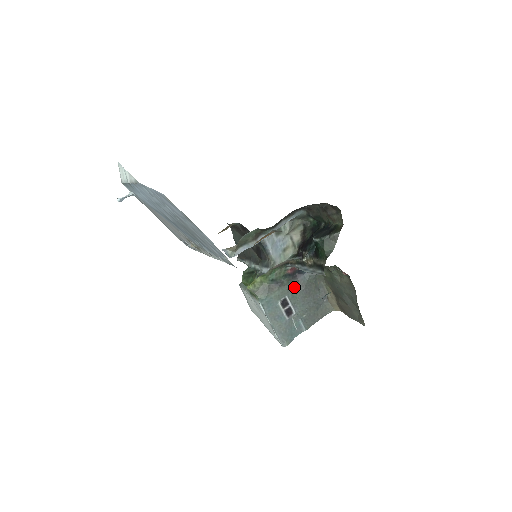
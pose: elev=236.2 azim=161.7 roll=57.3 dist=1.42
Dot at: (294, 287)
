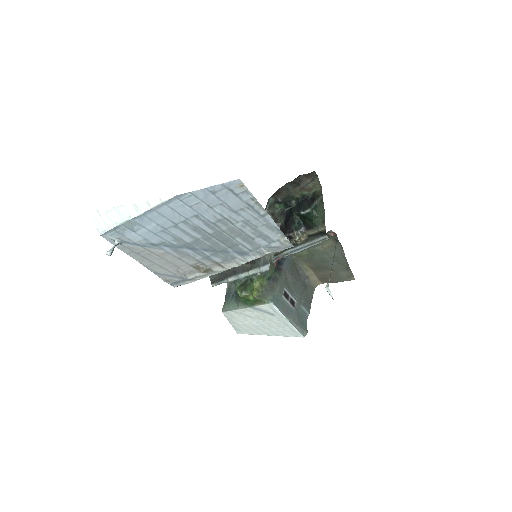
Dot at: (284, 278)
